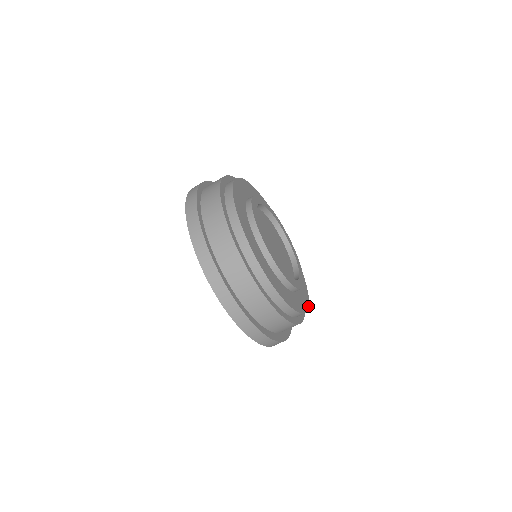
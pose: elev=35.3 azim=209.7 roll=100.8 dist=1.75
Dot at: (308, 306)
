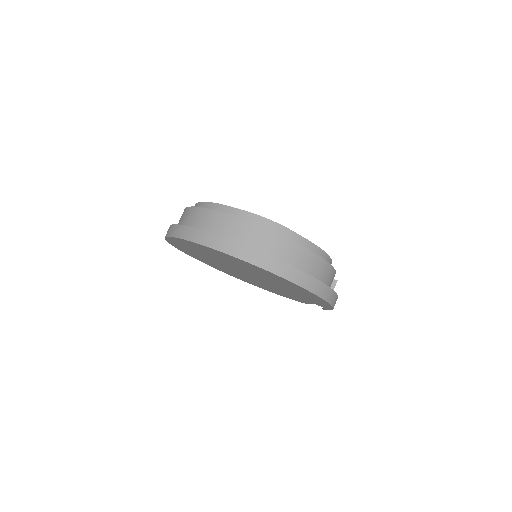
Dot at: (326, 254)
